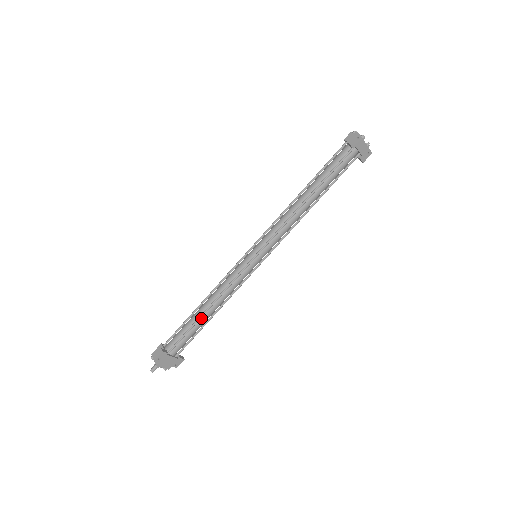
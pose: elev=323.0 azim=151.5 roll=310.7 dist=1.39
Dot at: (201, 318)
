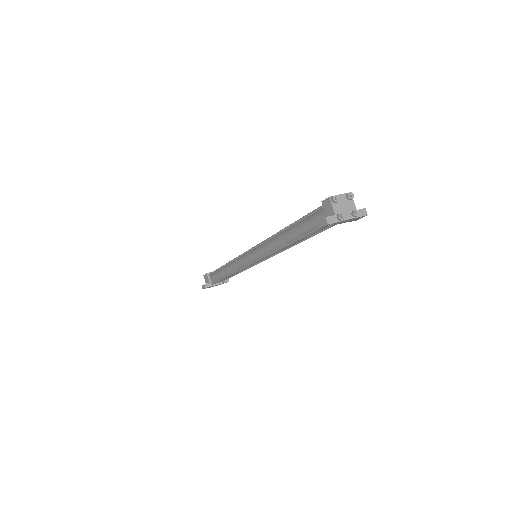
Dot at: occluded
